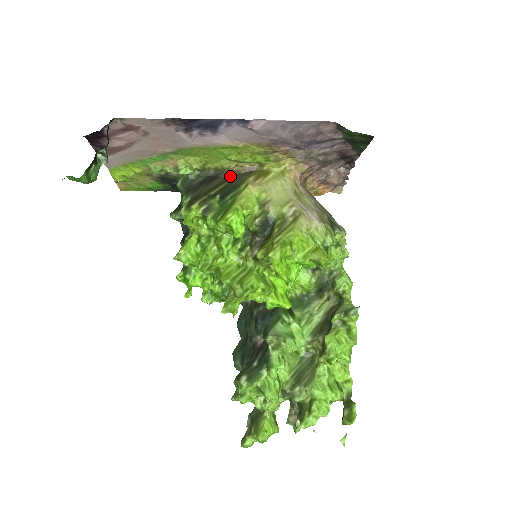
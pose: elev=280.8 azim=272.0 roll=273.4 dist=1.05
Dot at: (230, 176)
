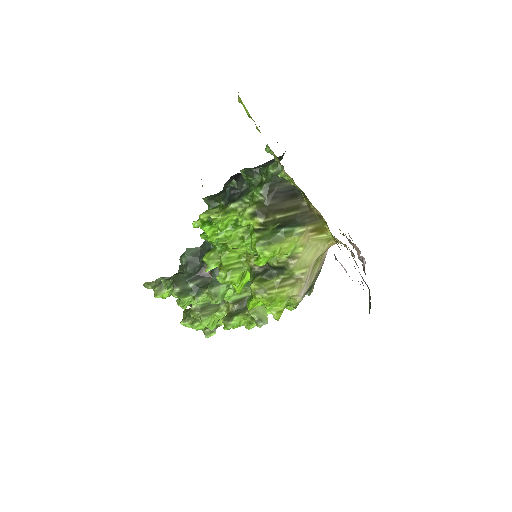
Dot at: (304, 206)
